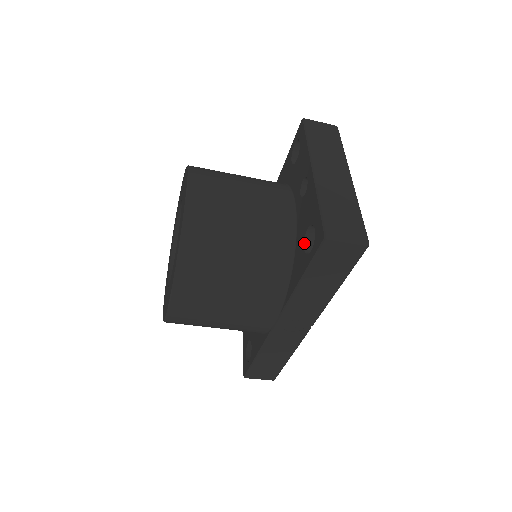
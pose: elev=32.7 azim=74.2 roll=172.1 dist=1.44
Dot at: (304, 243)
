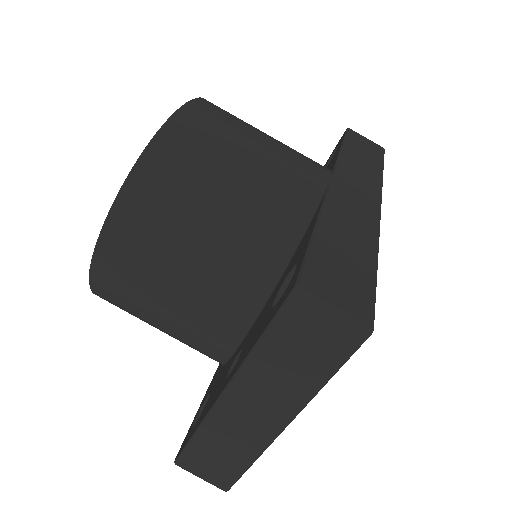
Dot at: occluded
